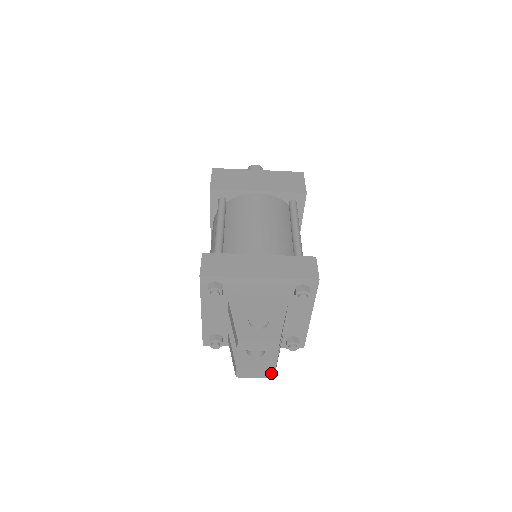
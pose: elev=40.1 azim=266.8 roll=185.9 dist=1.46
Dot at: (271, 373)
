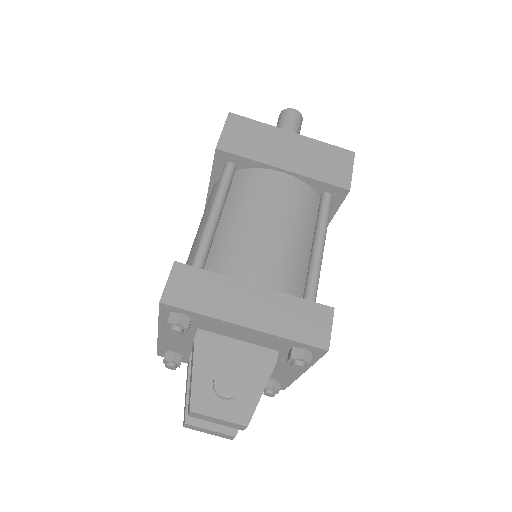
Dot at: (229, 437)
